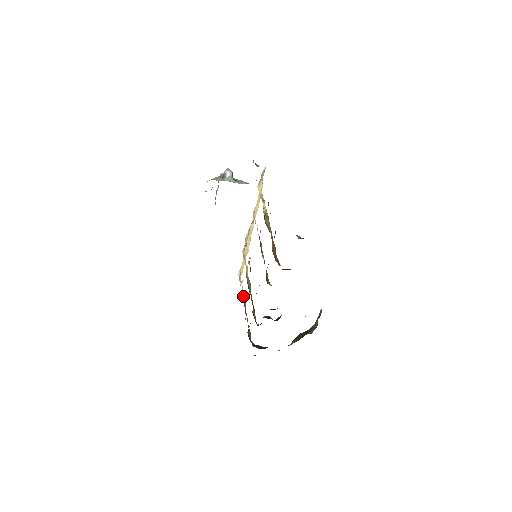
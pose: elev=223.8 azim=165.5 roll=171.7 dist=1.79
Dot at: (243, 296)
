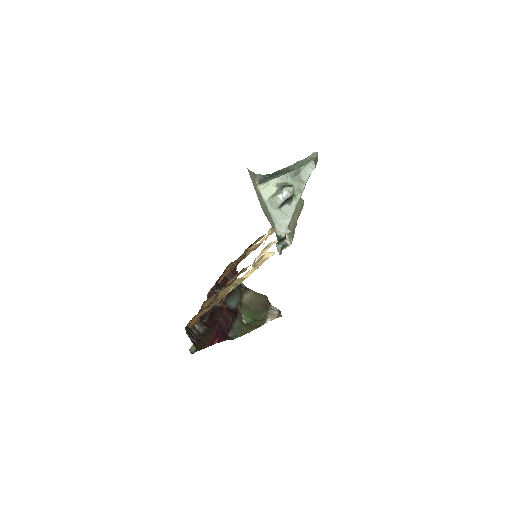
Dot at: occluded
